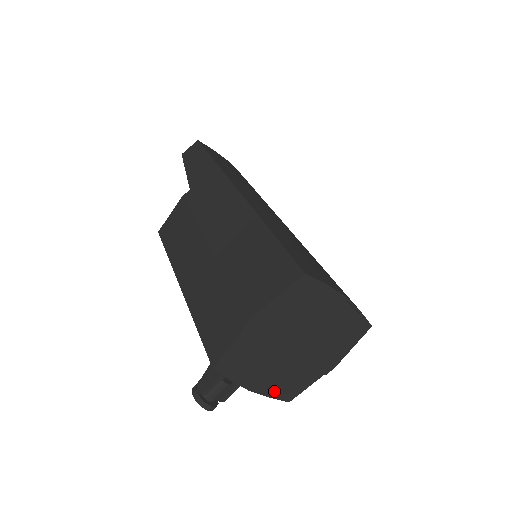
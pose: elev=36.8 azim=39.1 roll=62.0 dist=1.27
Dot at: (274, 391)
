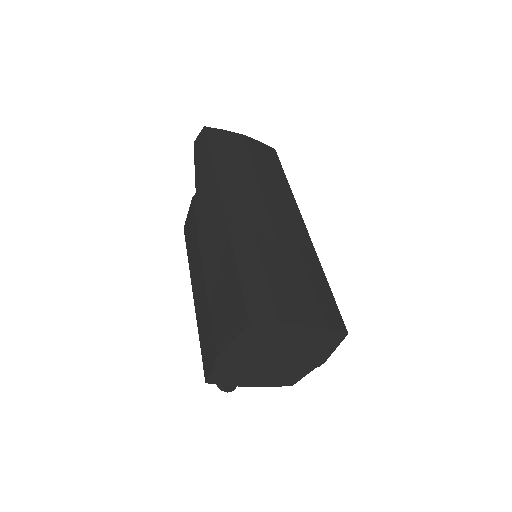
Dot at: (272, 383)
